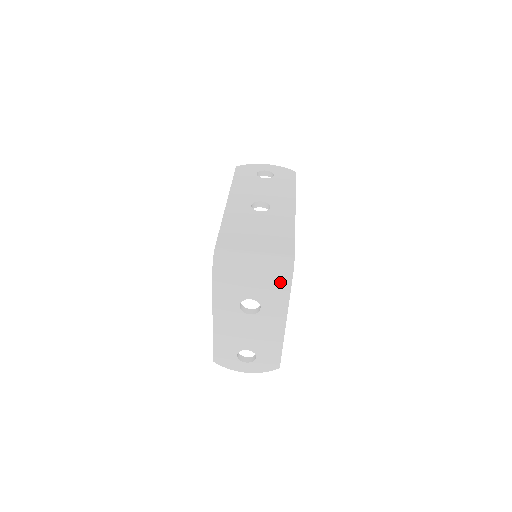
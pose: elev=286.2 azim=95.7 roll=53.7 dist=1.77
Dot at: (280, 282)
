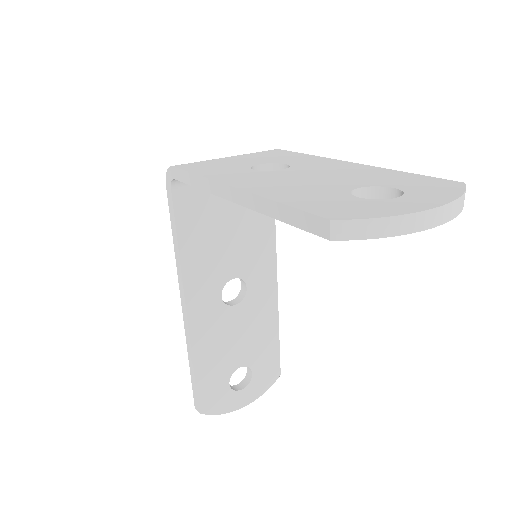
Dot at: (272, 153)
